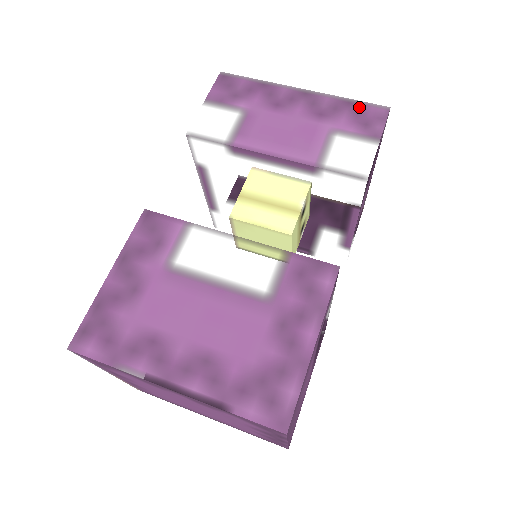
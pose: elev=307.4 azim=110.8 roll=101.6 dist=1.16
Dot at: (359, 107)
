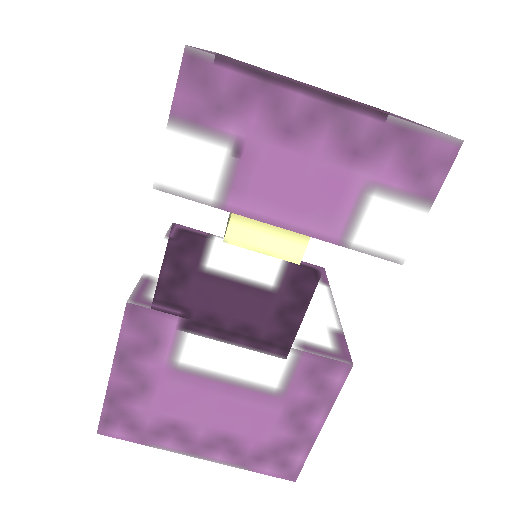
Dot at: (416, 139)
